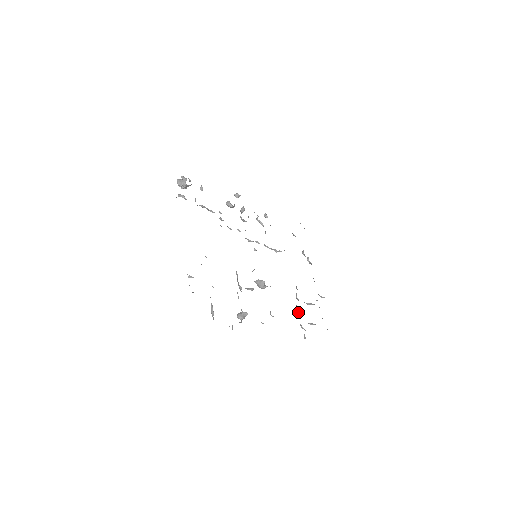
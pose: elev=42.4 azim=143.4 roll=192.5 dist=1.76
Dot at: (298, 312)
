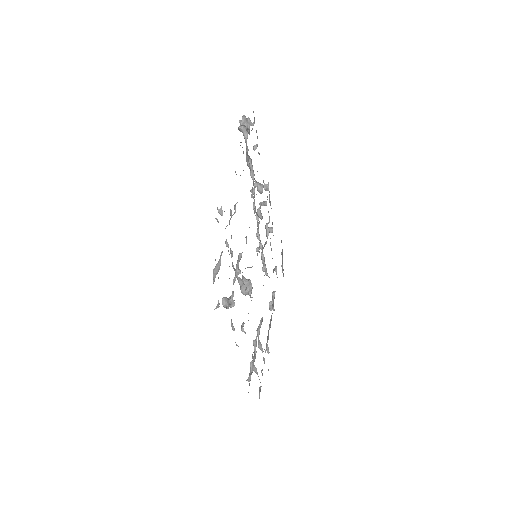
Dot at: (255, 347)
